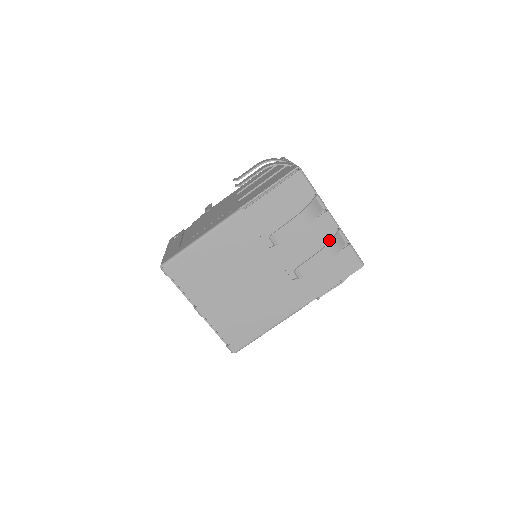
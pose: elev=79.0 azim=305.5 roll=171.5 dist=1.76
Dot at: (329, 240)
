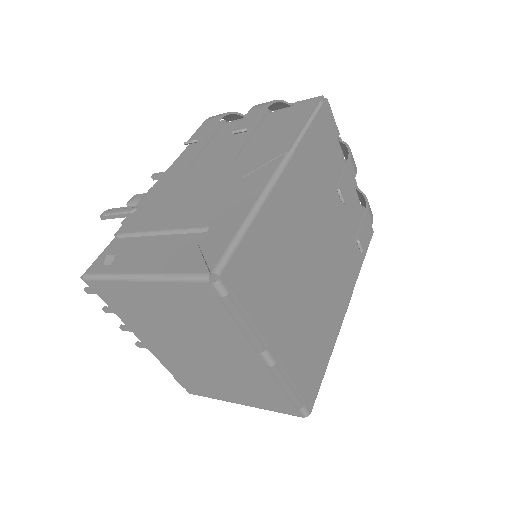
Dot at: (352, 201)
